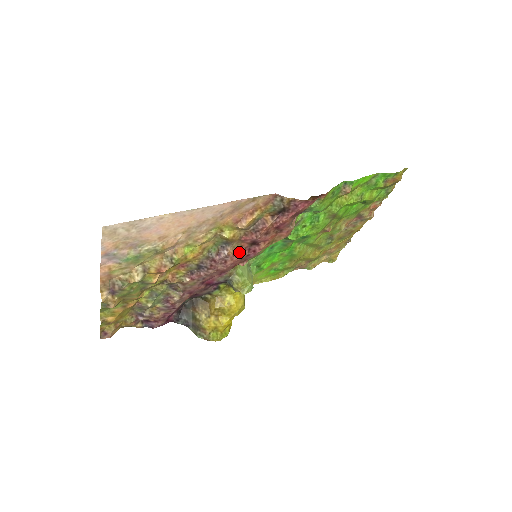
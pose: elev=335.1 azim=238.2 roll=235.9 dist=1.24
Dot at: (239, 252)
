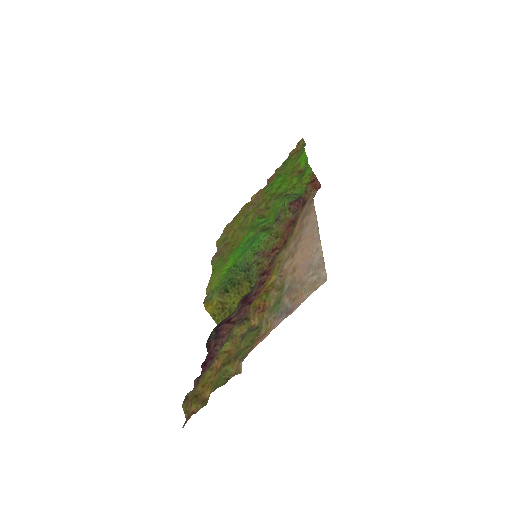
Dot at: occluded
